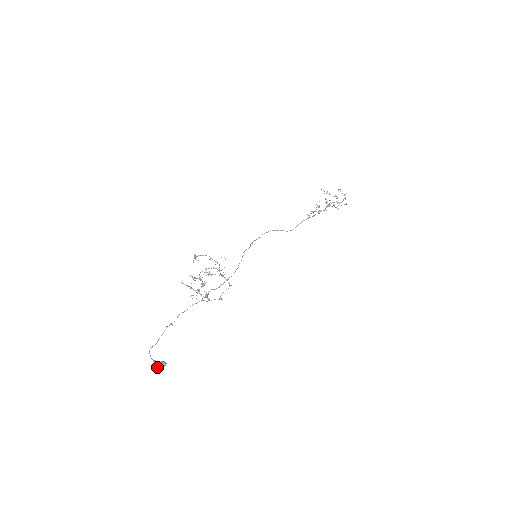
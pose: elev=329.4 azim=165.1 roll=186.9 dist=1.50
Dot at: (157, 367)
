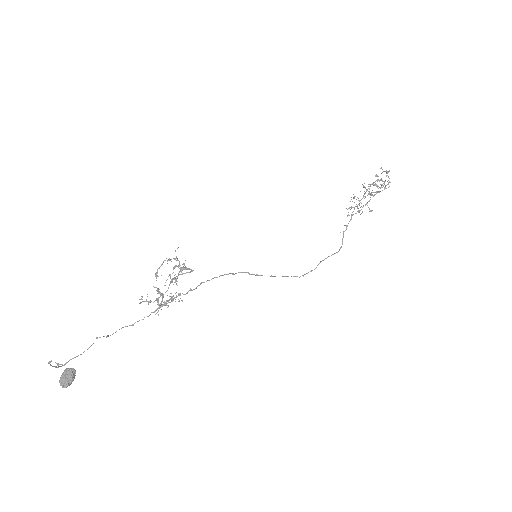
Dot at: (60, 379)
